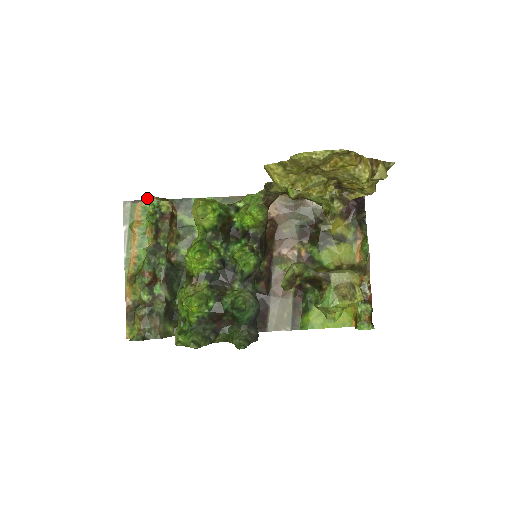
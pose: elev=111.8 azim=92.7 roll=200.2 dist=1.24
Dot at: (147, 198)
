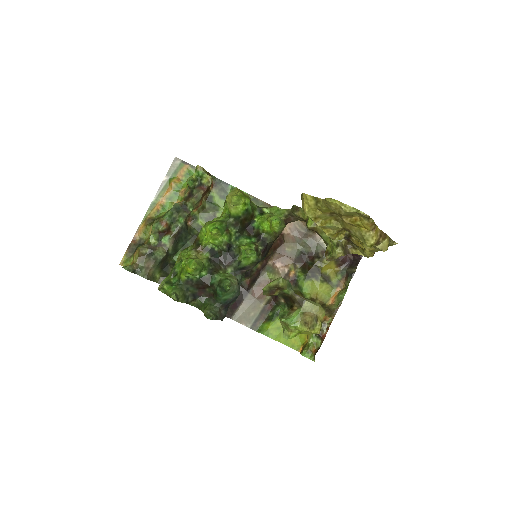
Dot at: occluded
